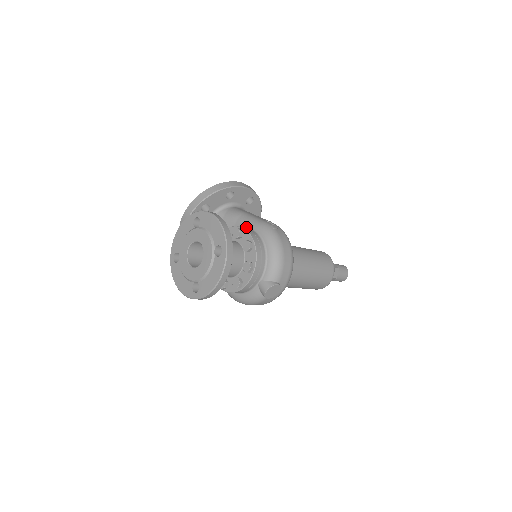
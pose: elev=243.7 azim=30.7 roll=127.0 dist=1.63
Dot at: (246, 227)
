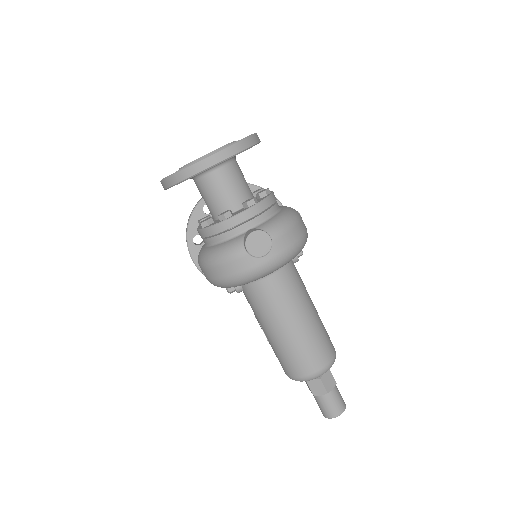
Dot at: occluded
